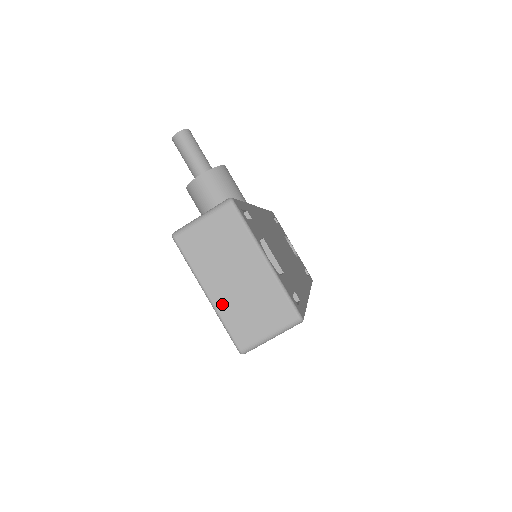
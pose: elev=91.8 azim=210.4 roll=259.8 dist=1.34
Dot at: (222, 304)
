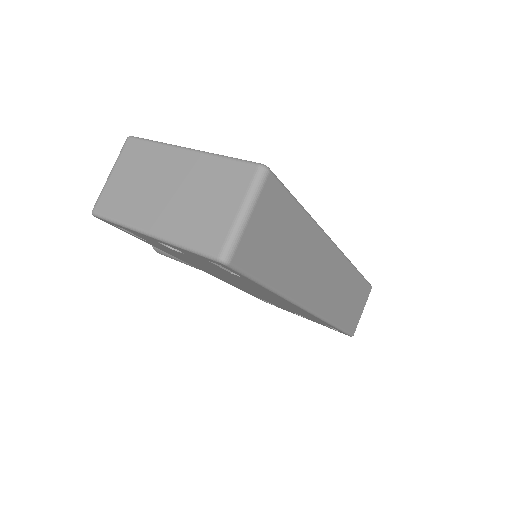
Dot at: (170, 228)
